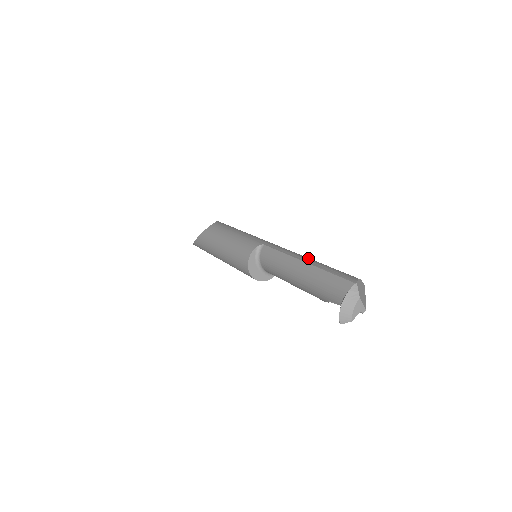
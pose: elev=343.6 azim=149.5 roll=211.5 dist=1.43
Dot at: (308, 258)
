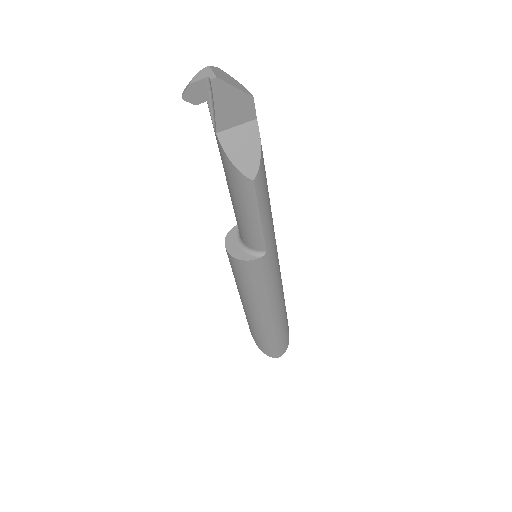
Dot at: occluded
